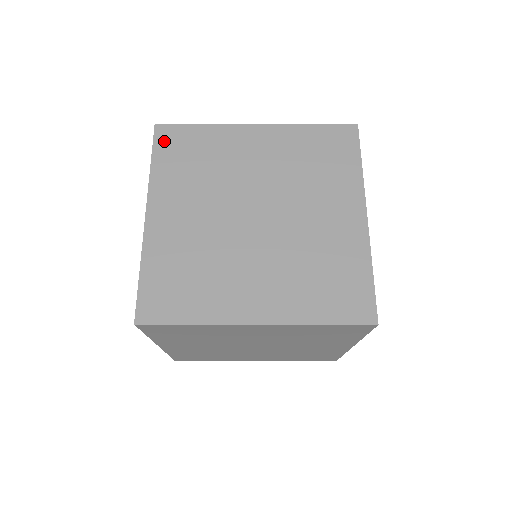
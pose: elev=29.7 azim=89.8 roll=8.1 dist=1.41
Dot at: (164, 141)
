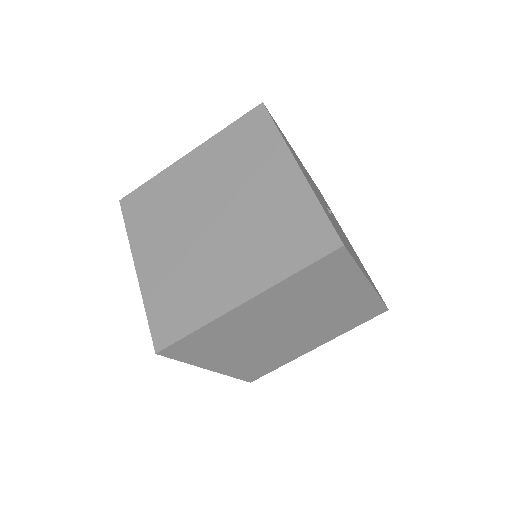
Dot at: (129, 208)
